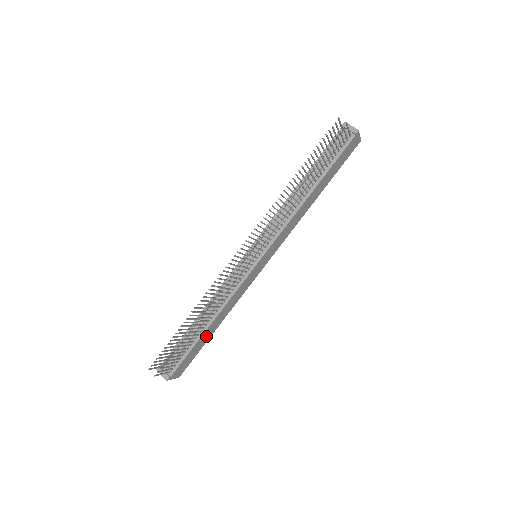
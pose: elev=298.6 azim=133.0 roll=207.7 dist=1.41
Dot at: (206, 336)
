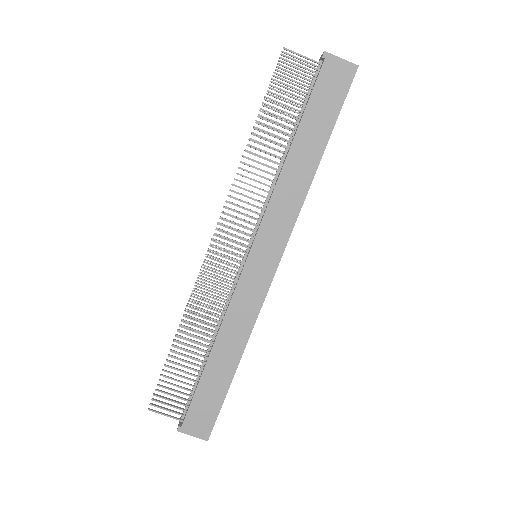
Dot at: (219, 374)
